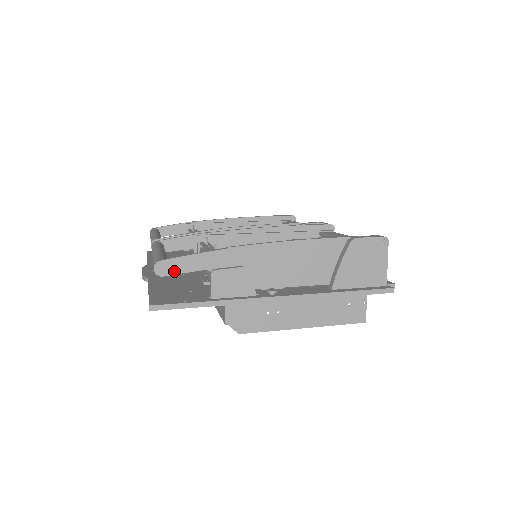
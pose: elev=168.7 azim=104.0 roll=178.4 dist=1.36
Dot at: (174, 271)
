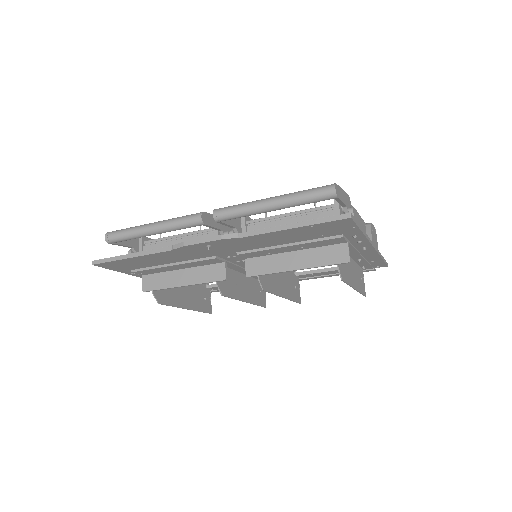
Dot at: (340, 197)
